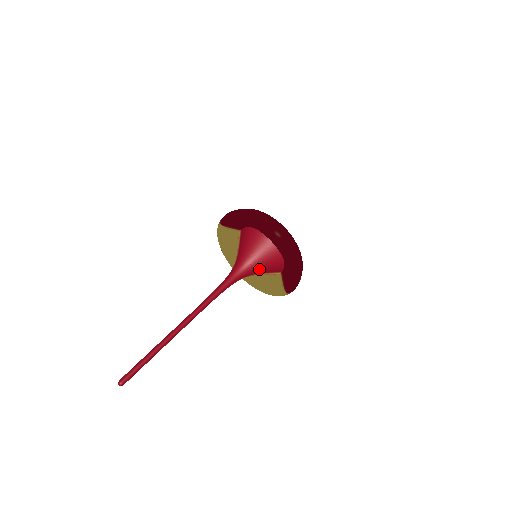
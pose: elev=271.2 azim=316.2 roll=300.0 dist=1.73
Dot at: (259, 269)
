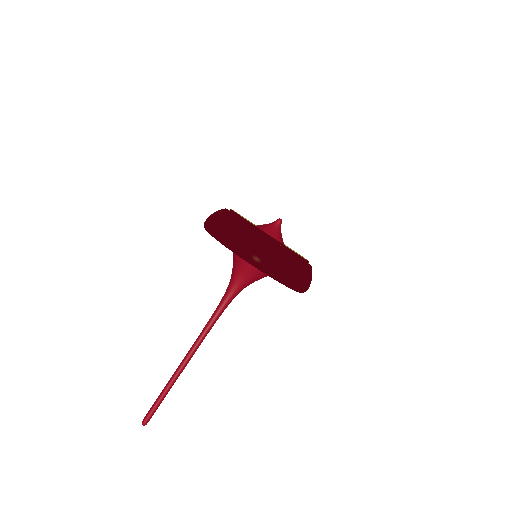
Dot at: (259, 277)
